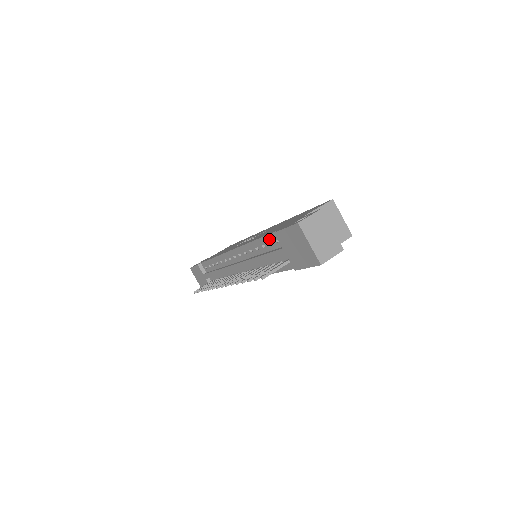
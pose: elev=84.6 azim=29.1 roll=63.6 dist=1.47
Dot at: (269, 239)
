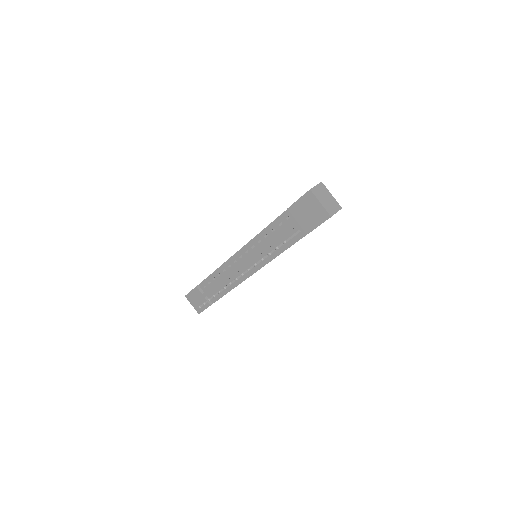
Dot at: (279, 220)
